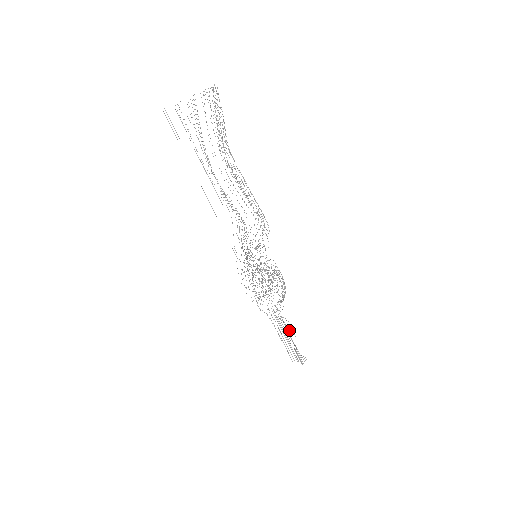
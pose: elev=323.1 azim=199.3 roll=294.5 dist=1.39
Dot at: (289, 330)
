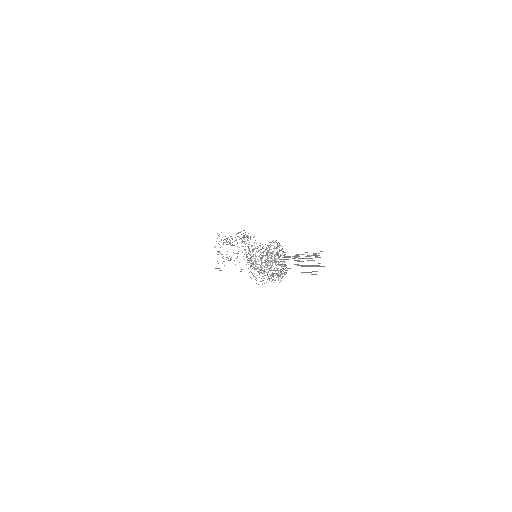
Dot at: occluded
